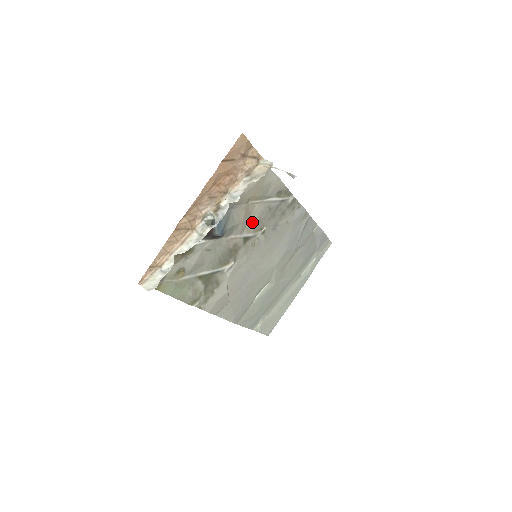
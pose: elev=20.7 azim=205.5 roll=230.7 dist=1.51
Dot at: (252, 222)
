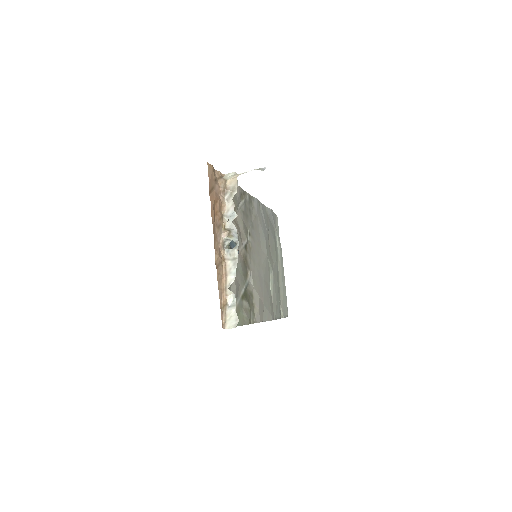
Dot at: (242, 230)
